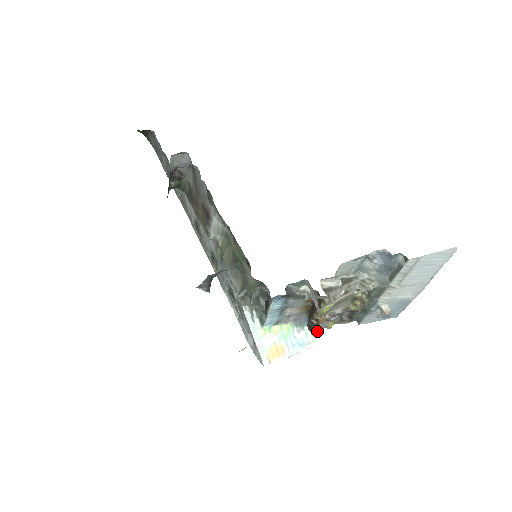
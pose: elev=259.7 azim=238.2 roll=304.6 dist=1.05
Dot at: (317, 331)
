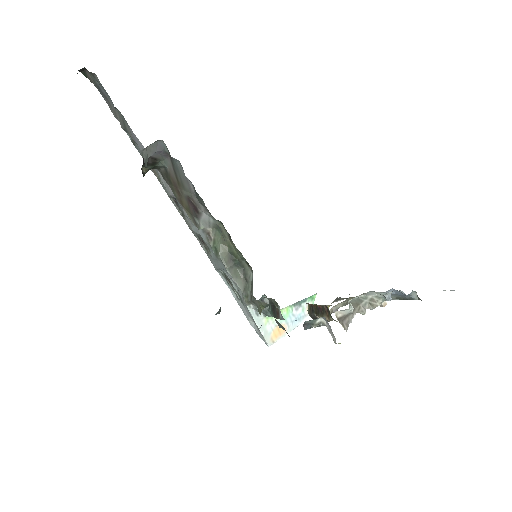
Dot at: occluded
